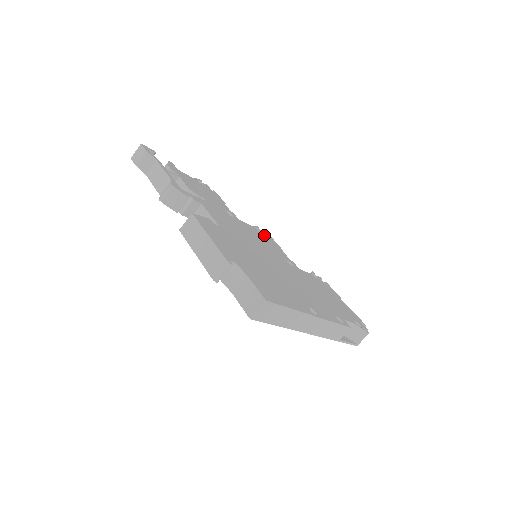
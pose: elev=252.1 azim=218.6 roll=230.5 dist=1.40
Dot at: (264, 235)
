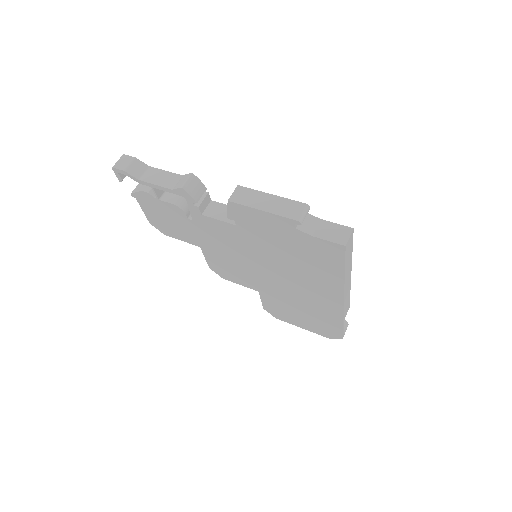
Dot at: occluded
